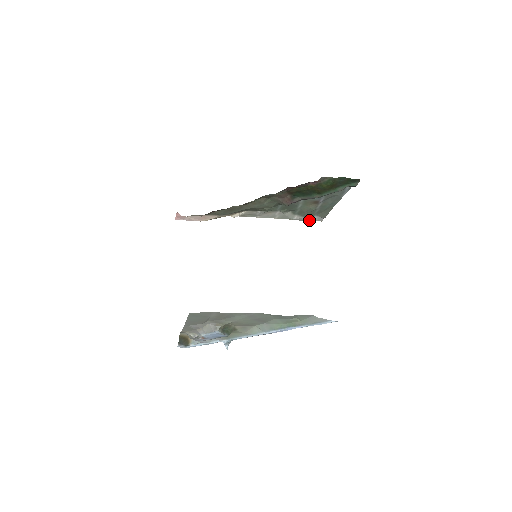
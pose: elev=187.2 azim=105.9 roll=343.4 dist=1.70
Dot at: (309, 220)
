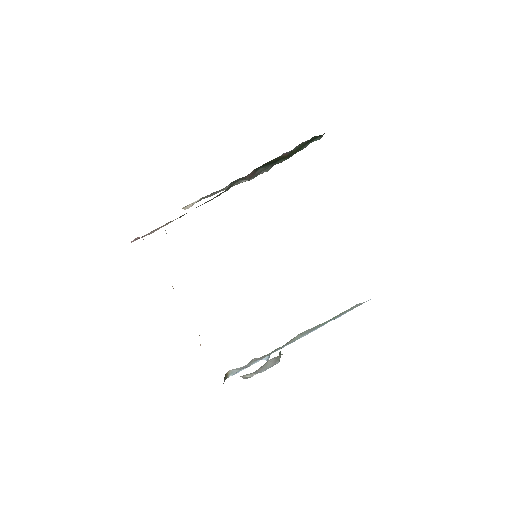
Dot at: occluded
